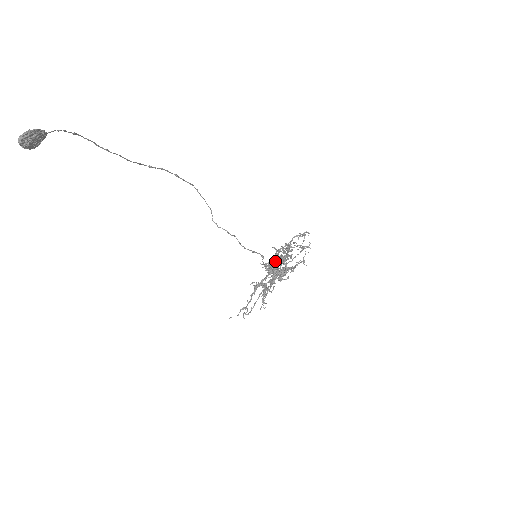
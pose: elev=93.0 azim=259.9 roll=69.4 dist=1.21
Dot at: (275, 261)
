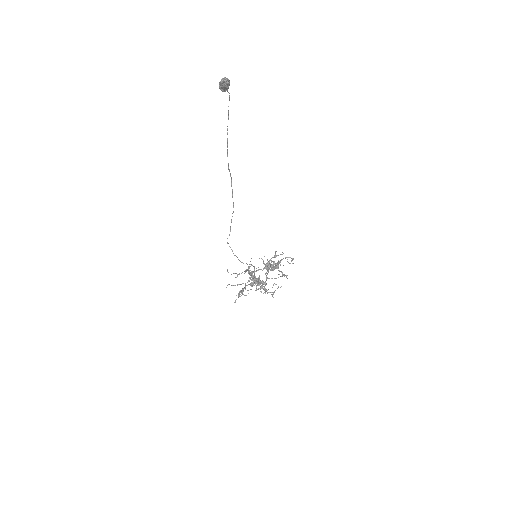
Dot at: (267, 265)
